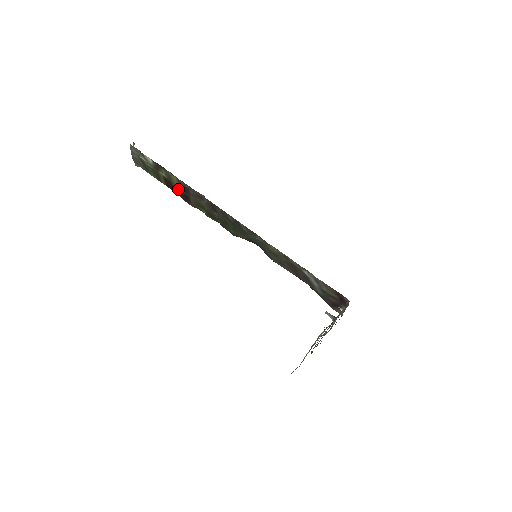
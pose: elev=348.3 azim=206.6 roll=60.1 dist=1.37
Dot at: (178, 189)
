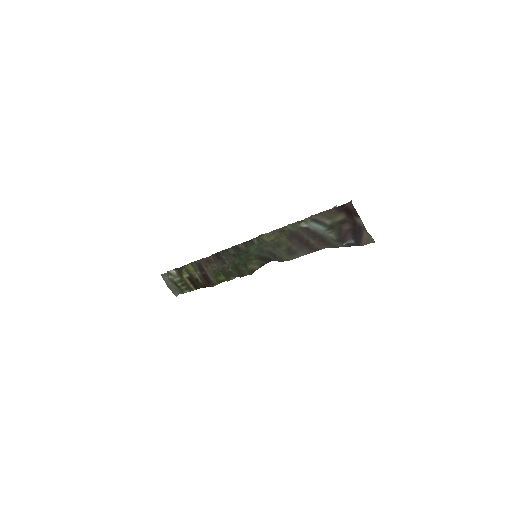
Dot at: (199, 277)
